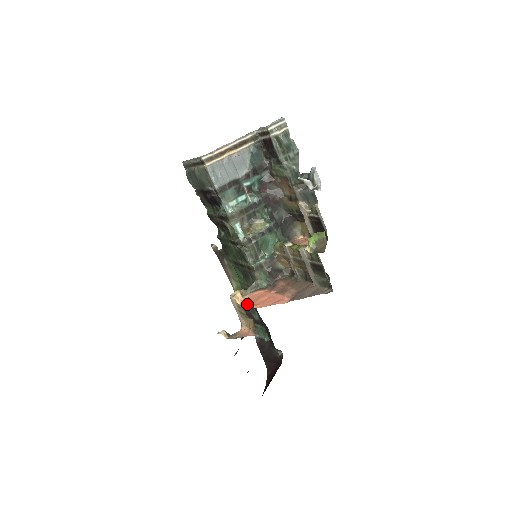
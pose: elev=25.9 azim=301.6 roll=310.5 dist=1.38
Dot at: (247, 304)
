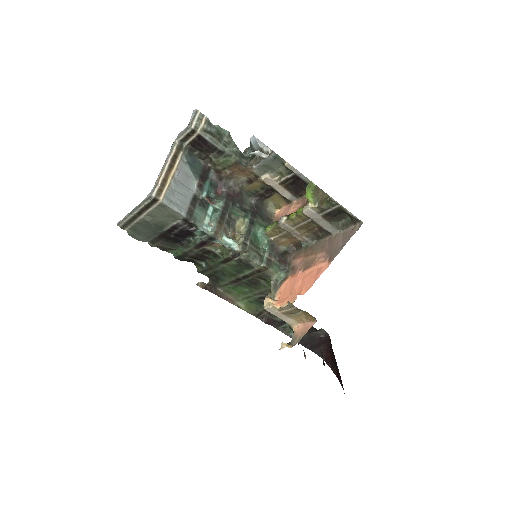
Dot at: (288, 300)
